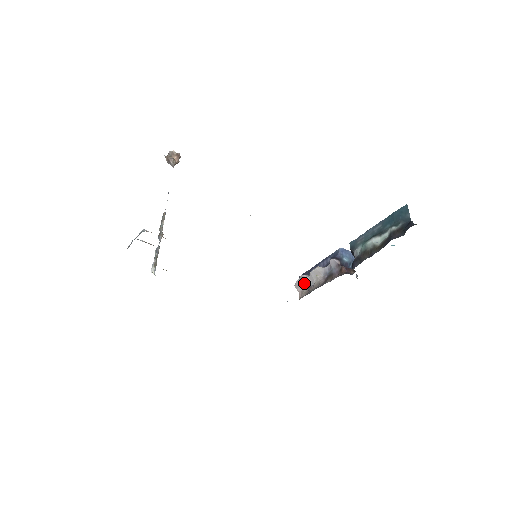
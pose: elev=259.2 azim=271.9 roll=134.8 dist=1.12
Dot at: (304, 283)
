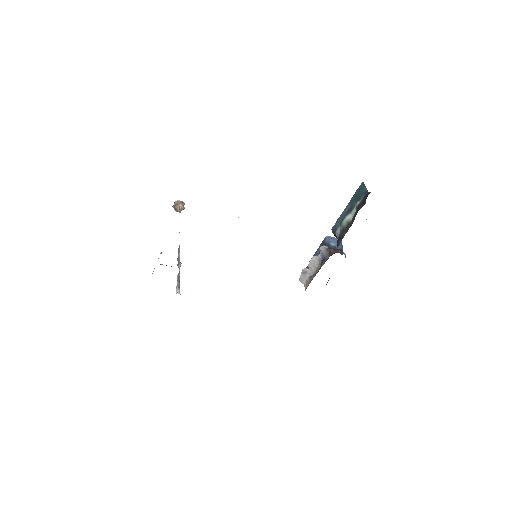
Dot at: (306, 275)
